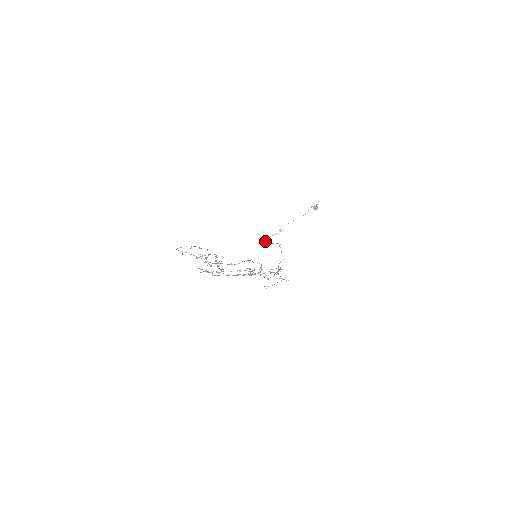
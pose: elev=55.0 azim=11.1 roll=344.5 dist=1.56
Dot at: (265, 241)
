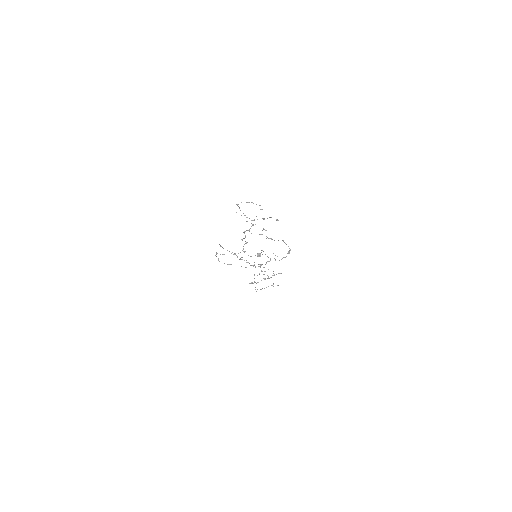
Dot at: occluded
